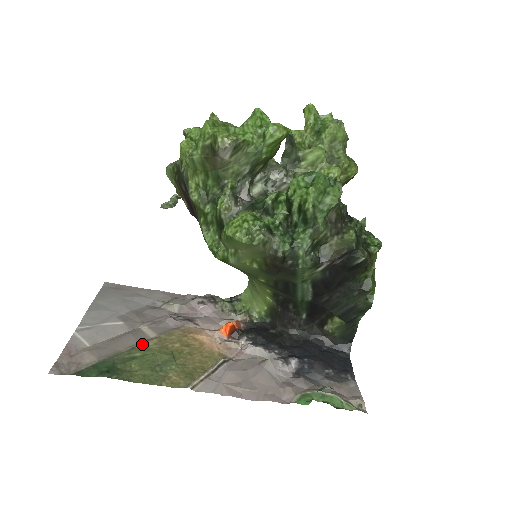
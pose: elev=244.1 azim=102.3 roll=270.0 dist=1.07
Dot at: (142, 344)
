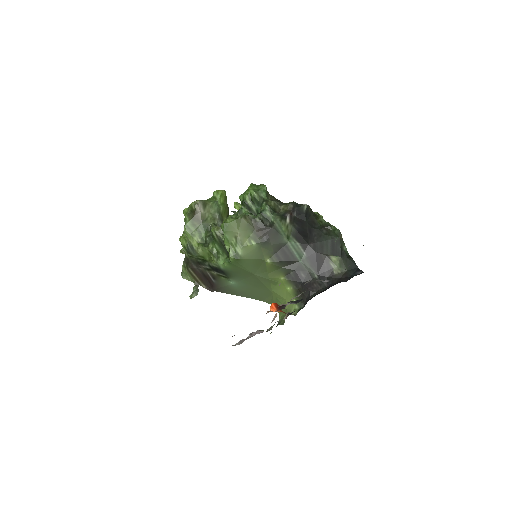
Dot at: occluded
